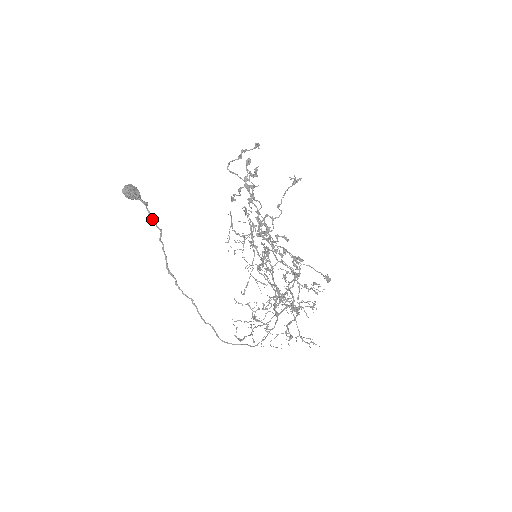
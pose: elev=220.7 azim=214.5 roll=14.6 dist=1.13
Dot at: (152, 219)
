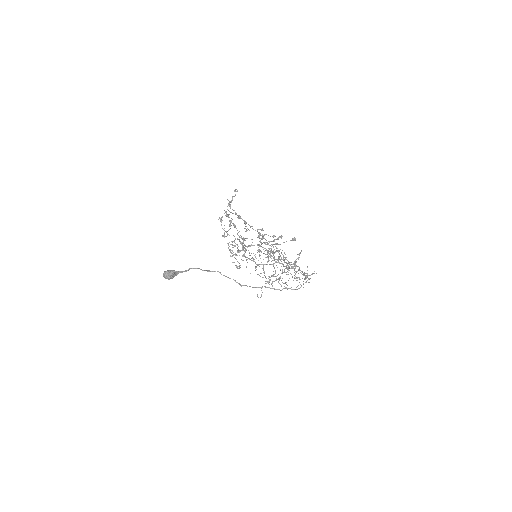
Dot at: (206, 270)
